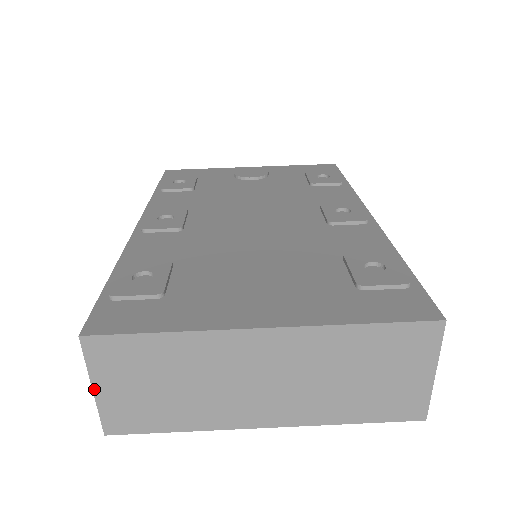
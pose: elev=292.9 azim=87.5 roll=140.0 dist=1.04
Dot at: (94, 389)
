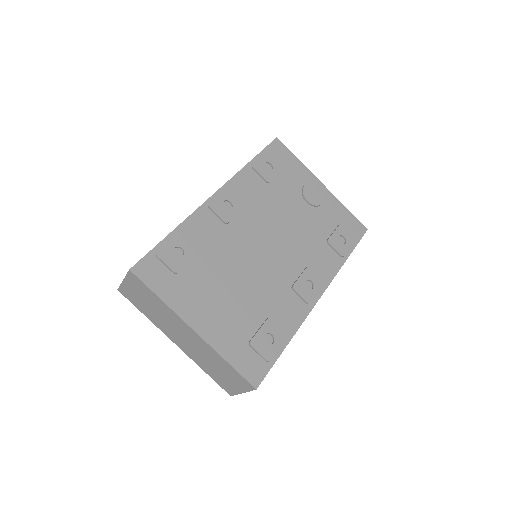
Dot at: (124, 281)
